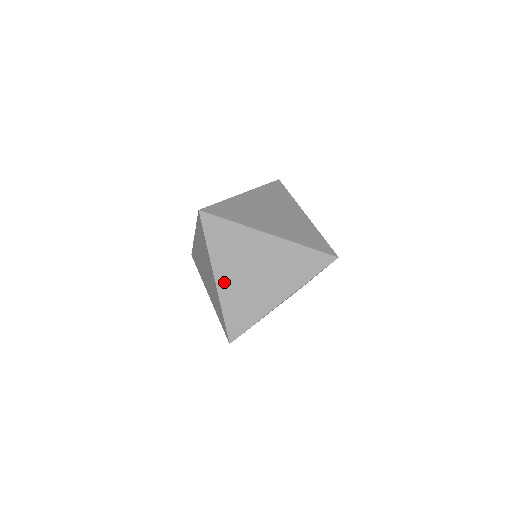
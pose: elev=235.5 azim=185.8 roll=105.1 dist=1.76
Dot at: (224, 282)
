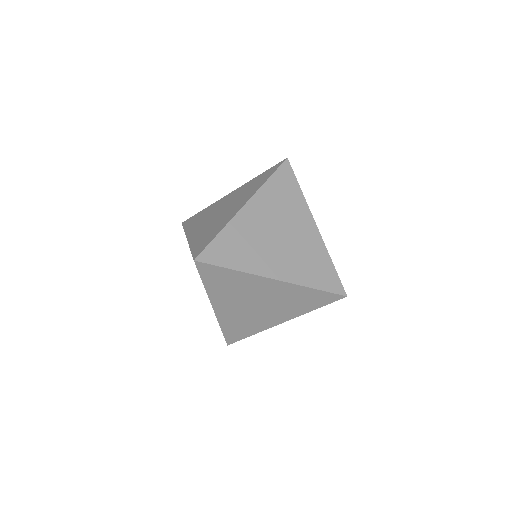
Dot at: (249, 214)
